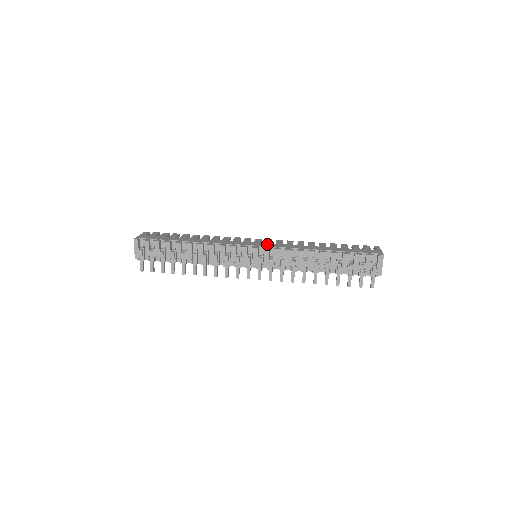
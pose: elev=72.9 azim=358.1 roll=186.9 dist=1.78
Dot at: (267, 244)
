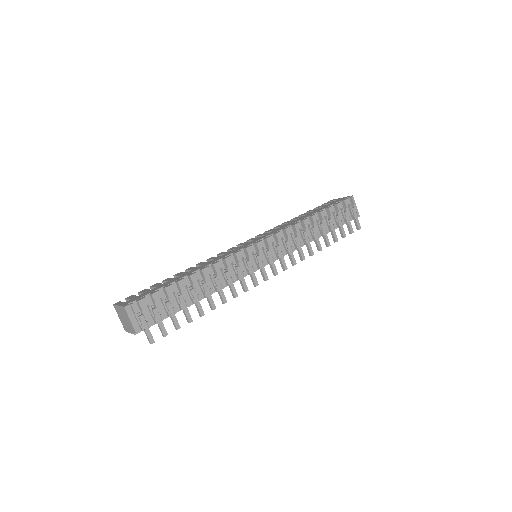
Dot at: (260, 238)
